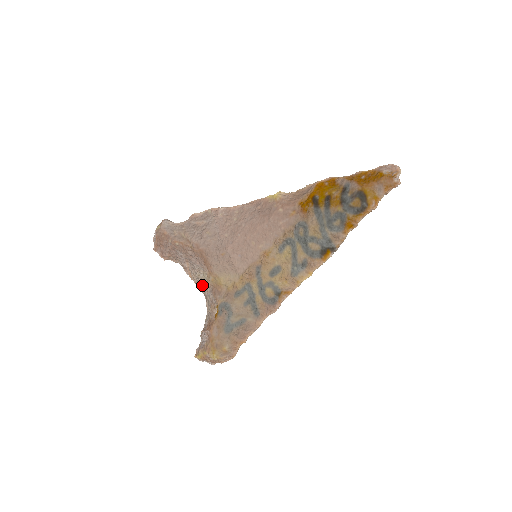
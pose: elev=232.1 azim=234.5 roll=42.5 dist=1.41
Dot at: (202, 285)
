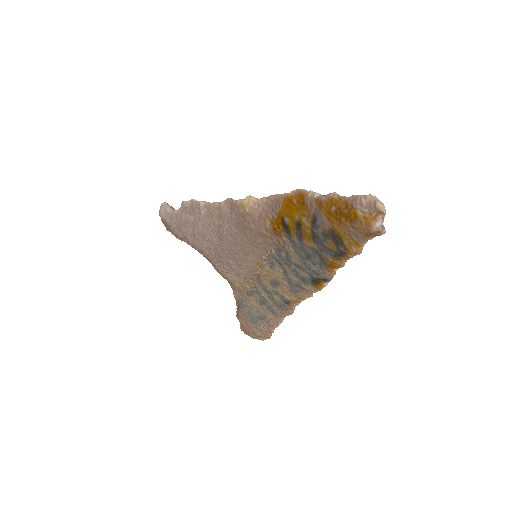
Dot at: occluded
